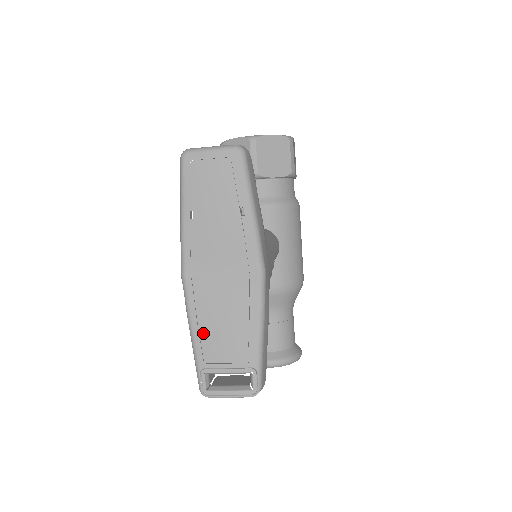
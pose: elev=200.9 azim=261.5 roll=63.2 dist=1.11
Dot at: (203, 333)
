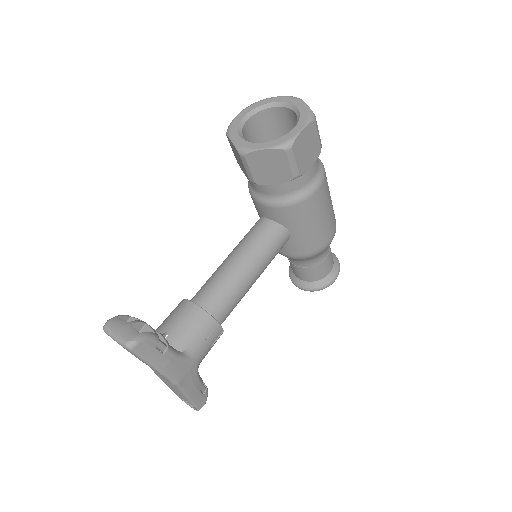
Dot at: (163, 381)
